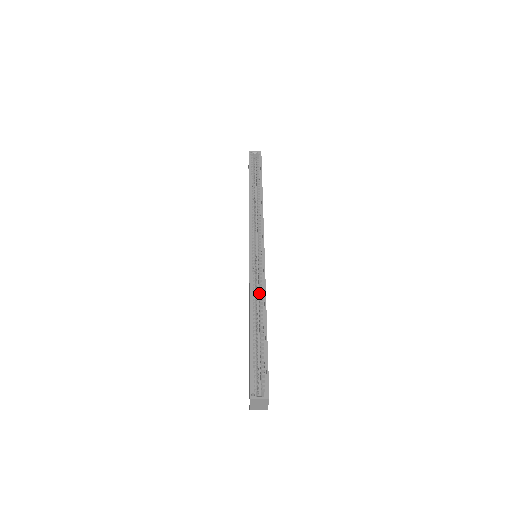
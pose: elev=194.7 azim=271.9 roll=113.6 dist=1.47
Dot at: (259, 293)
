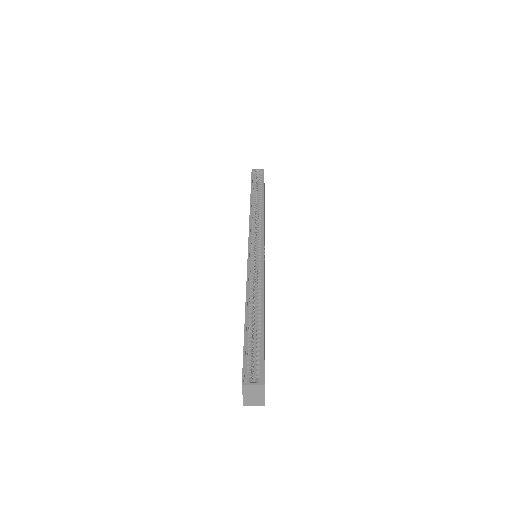
Dot at: (257, 286)
